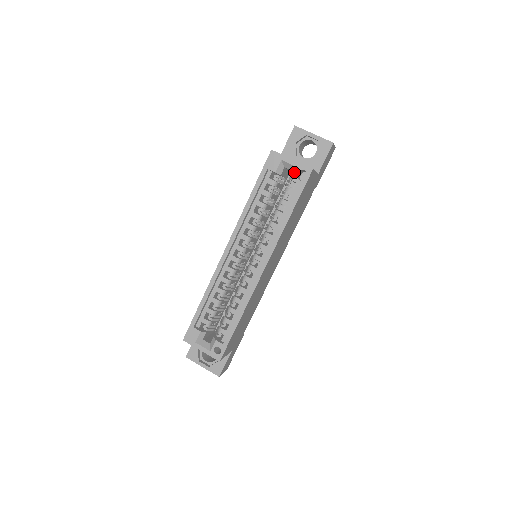
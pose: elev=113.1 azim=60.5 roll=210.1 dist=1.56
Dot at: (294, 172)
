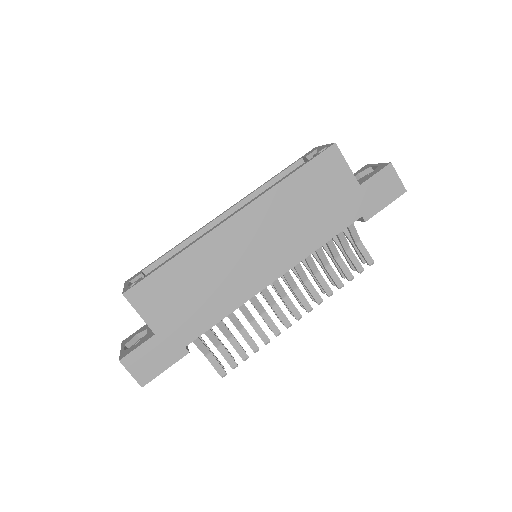
Dot at: occluded
